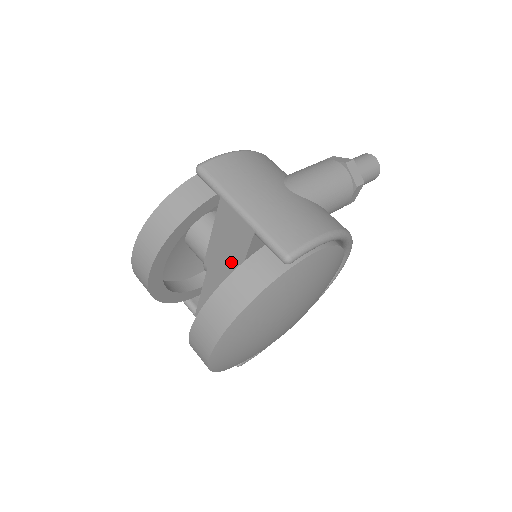
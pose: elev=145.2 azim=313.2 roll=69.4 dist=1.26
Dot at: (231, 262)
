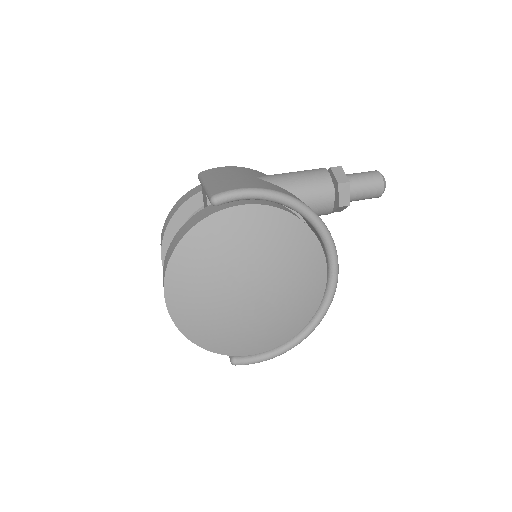
Dot at: occluded
